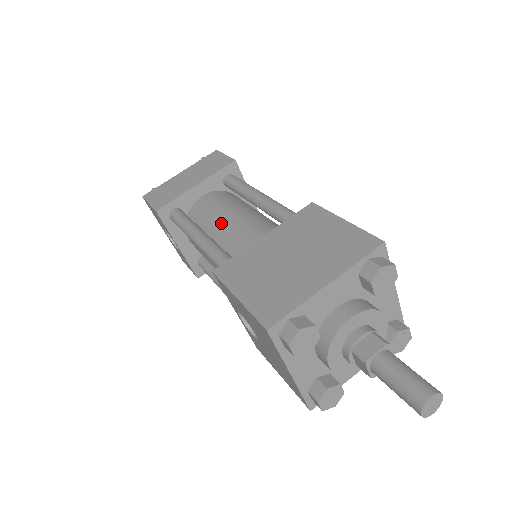
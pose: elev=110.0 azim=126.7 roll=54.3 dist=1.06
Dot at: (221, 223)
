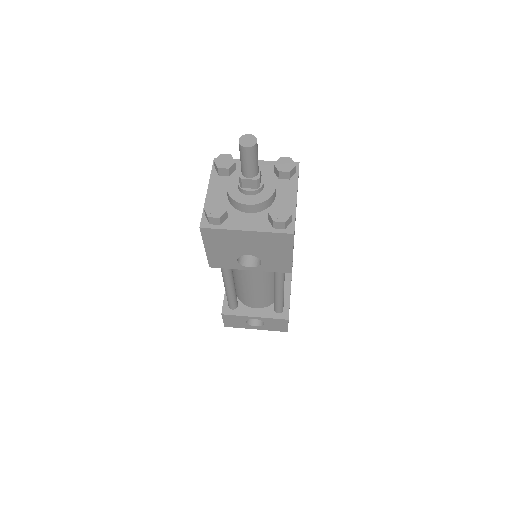
Dot at: occluded
